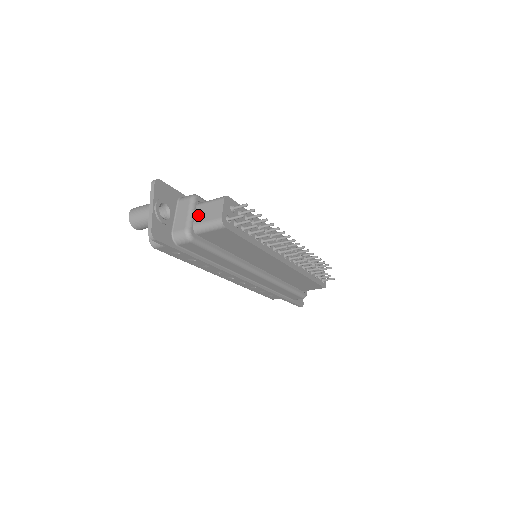
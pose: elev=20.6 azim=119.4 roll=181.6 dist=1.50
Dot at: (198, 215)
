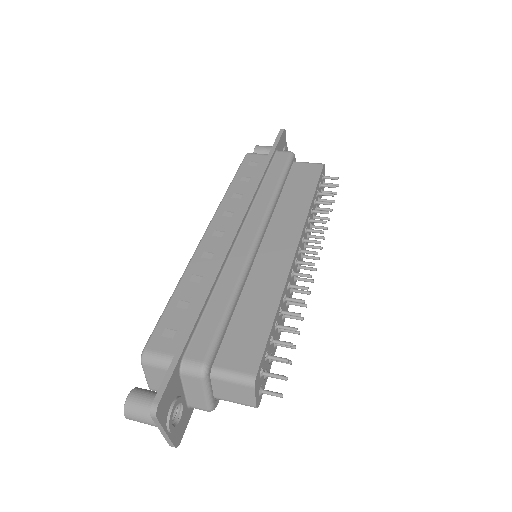
Dot at: (217, 390)
